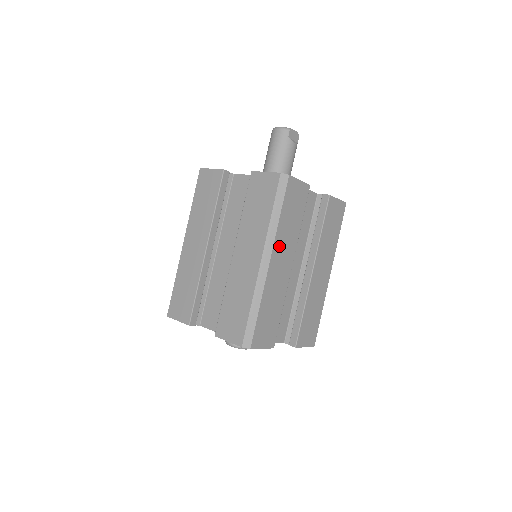
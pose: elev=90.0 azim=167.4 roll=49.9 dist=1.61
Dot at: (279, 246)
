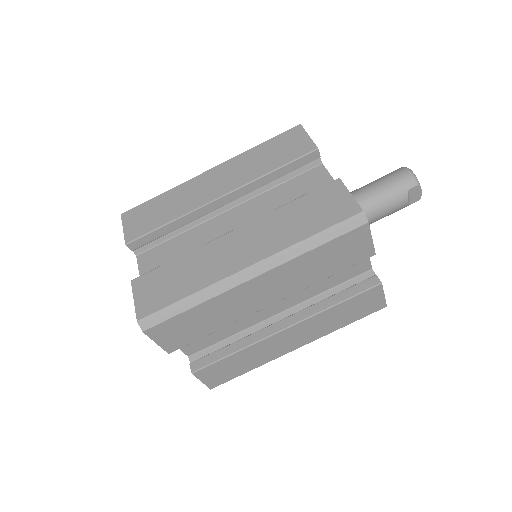
Dot at: (280, 274)
